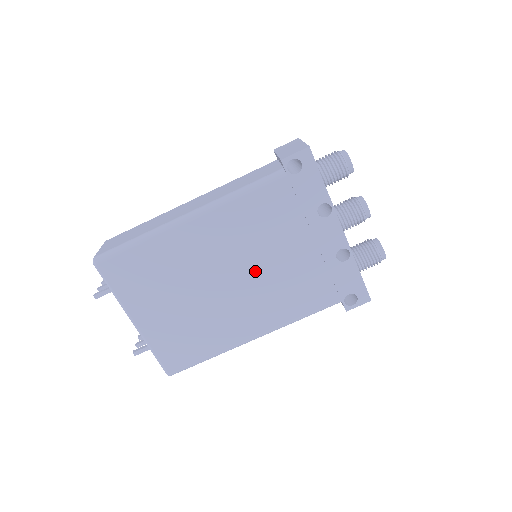
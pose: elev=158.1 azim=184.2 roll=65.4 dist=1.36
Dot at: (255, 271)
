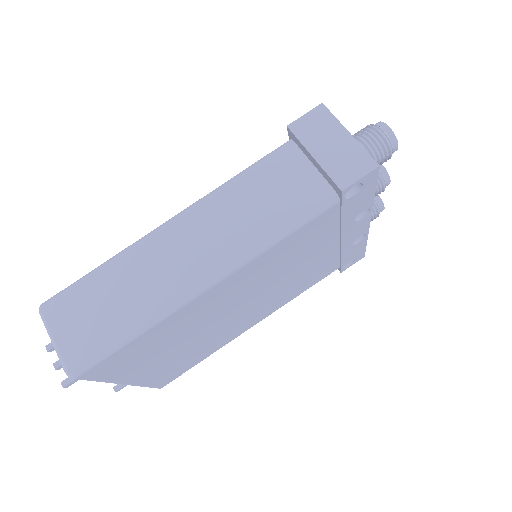
Dot at: (271, 288)
